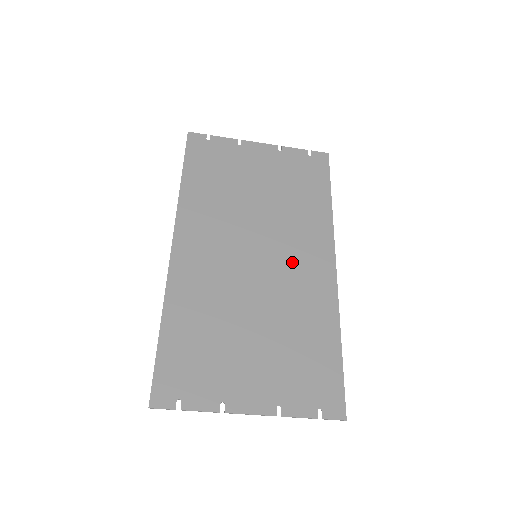
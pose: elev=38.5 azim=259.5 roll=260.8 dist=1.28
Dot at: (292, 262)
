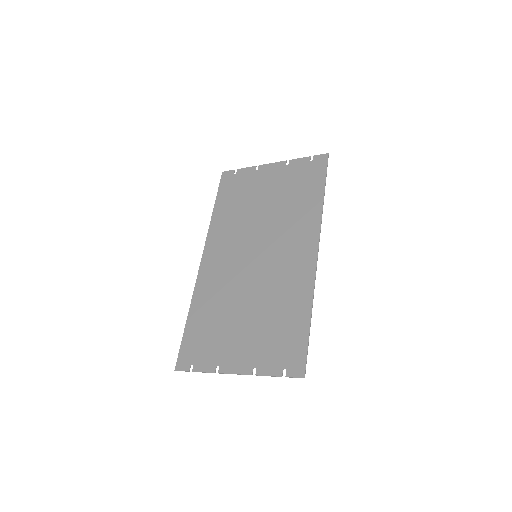
Dot at: (282, 256)
